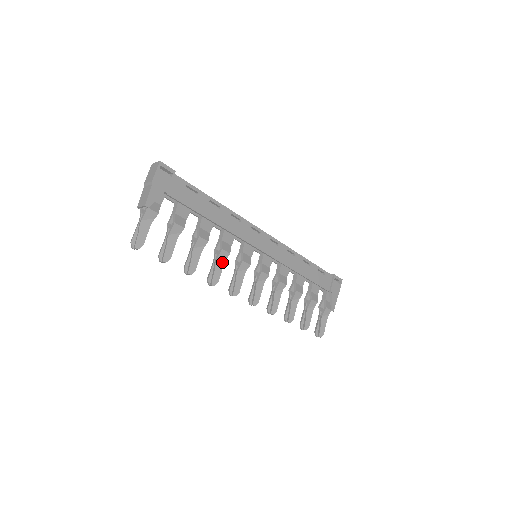
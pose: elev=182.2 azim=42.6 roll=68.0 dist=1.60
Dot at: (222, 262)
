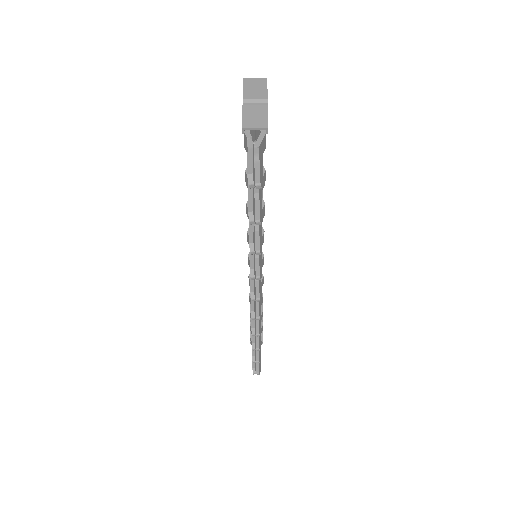
Dot at: occluded
